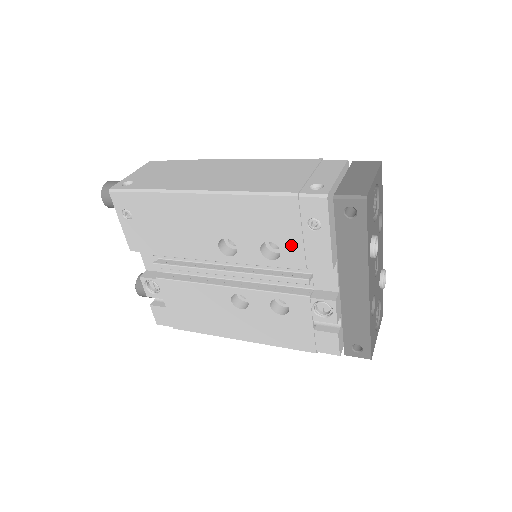
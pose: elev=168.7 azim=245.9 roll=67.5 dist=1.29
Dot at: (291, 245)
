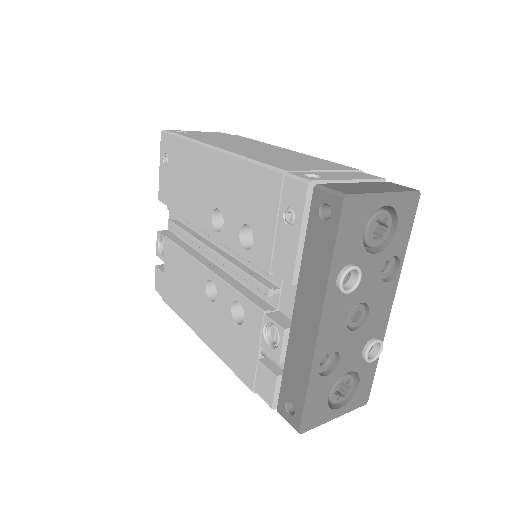
Dot at: (264, 236)
